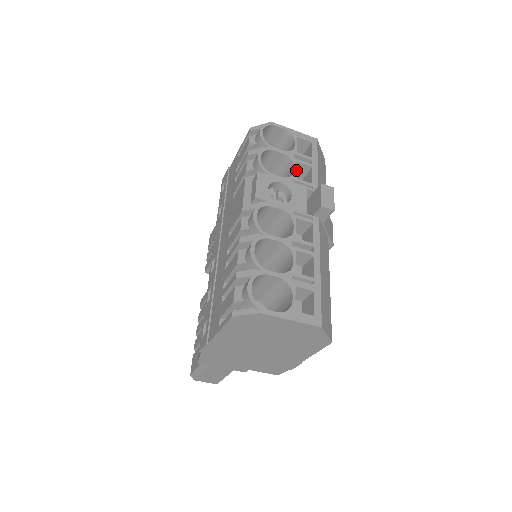
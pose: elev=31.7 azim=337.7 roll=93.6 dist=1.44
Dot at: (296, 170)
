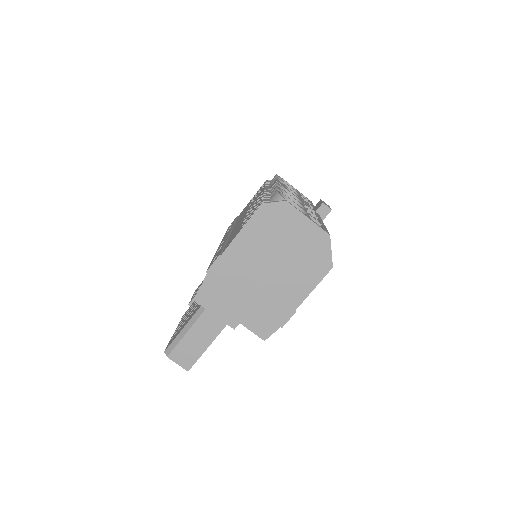
Dot at: occluded
